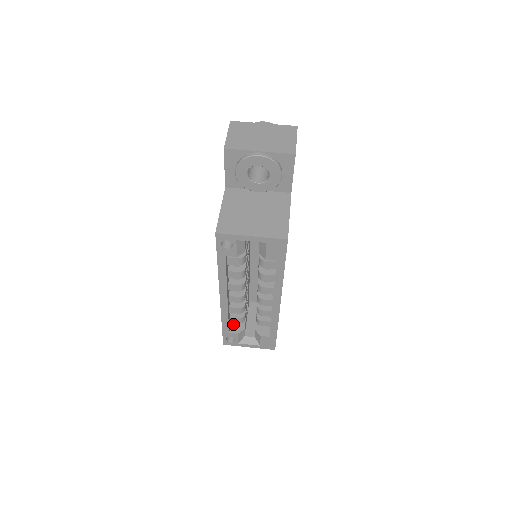
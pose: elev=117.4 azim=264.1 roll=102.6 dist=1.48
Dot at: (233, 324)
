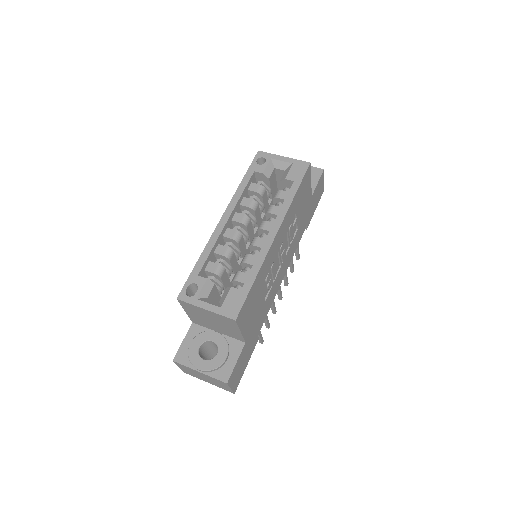
Dot at: occluded
